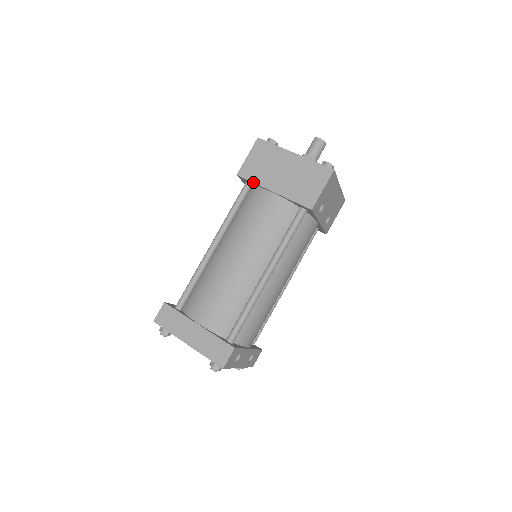
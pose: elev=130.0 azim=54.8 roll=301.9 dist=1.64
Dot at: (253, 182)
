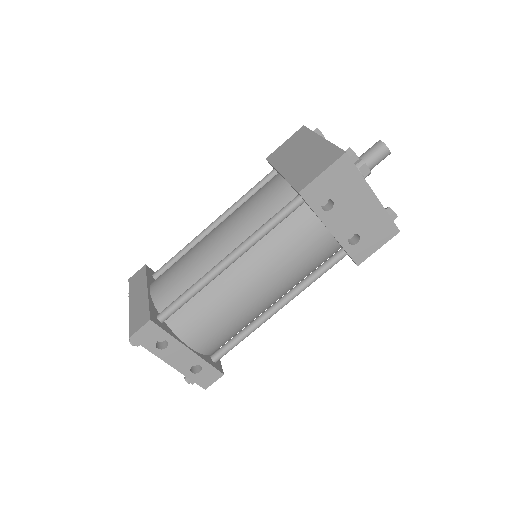
Dot at: (272, 165)
